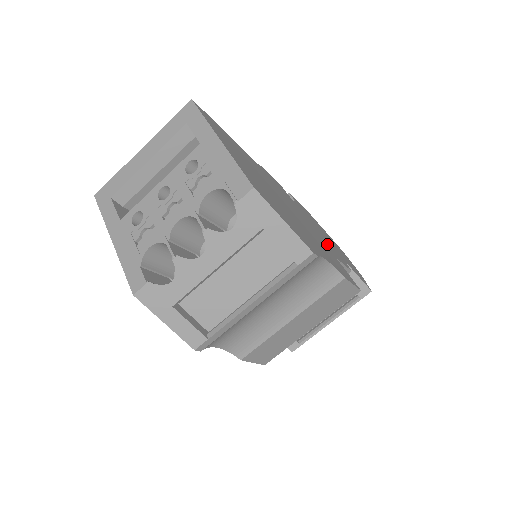
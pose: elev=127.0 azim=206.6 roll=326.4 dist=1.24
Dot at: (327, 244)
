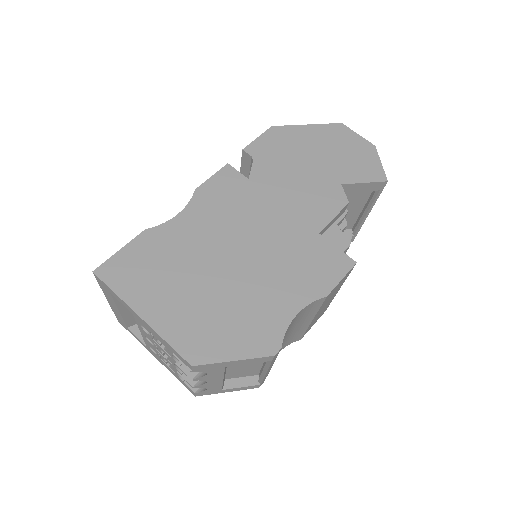
Dot at: (306, 209)
